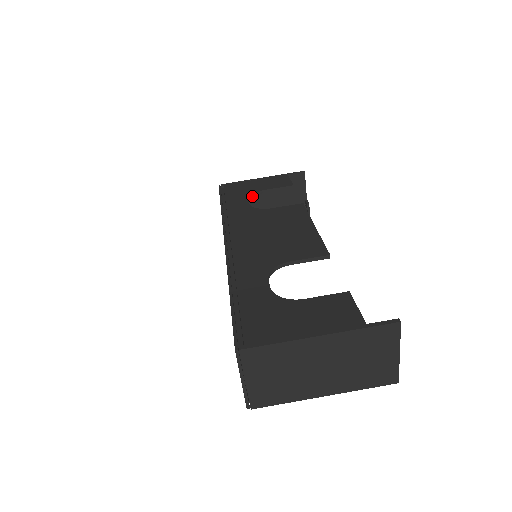
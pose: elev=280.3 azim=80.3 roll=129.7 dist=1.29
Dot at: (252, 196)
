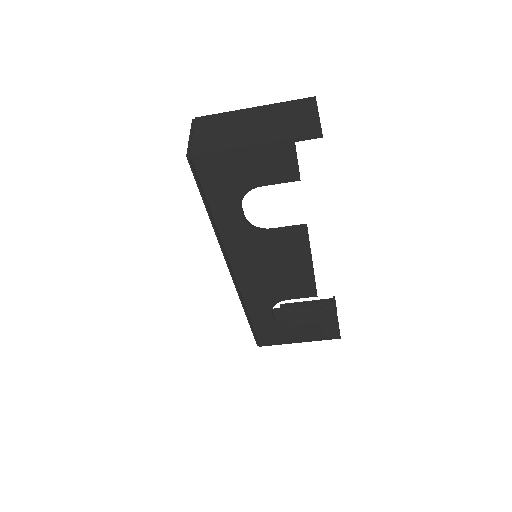
Dot at: (244, 194)
